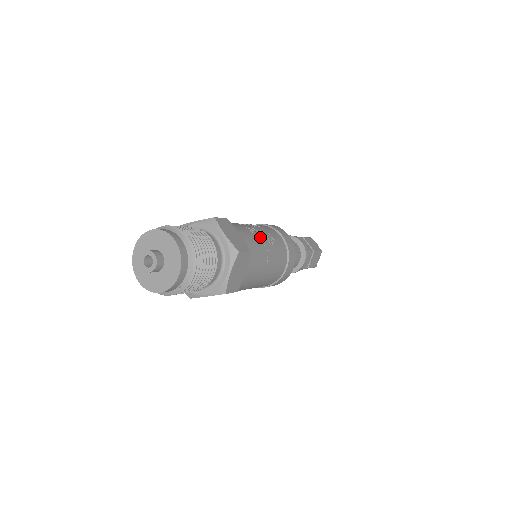
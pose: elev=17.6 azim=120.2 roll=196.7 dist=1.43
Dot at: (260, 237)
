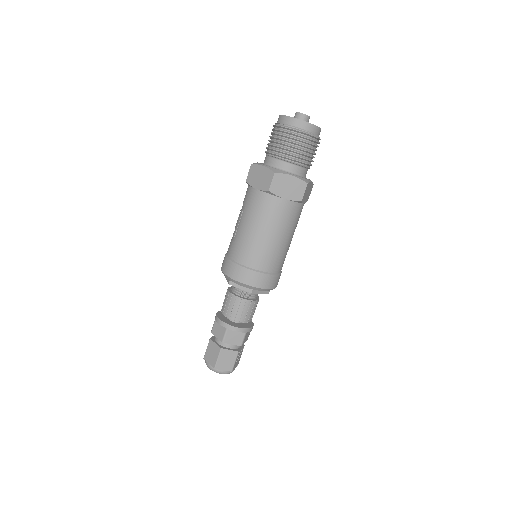
Dot at: occluded
